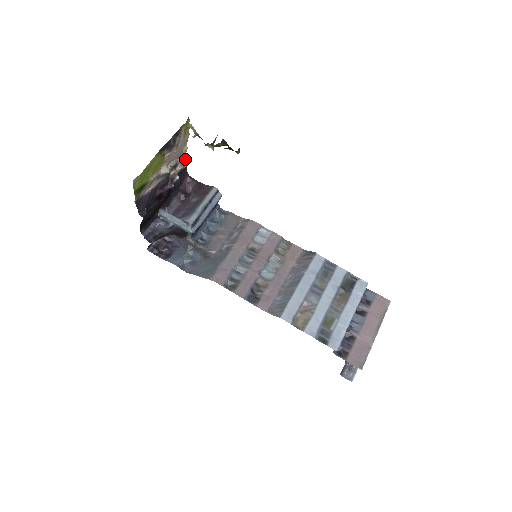
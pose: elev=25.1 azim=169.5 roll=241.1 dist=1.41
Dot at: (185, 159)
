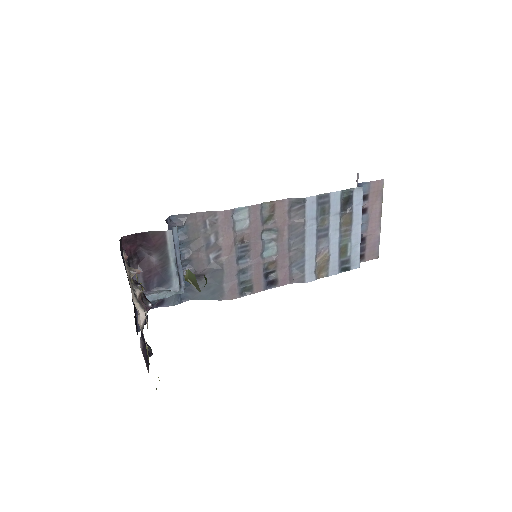
Dot at: (126, 258)
